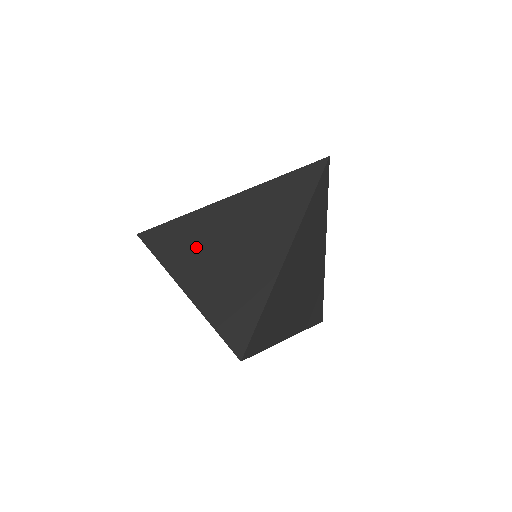
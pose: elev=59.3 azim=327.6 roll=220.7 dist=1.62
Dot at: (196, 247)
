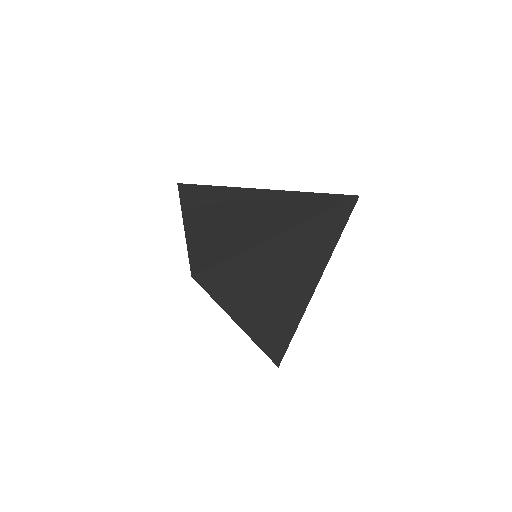
Dot at: (216, 203)
